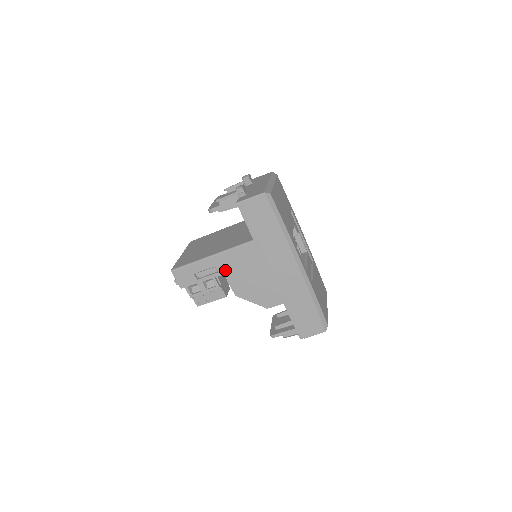
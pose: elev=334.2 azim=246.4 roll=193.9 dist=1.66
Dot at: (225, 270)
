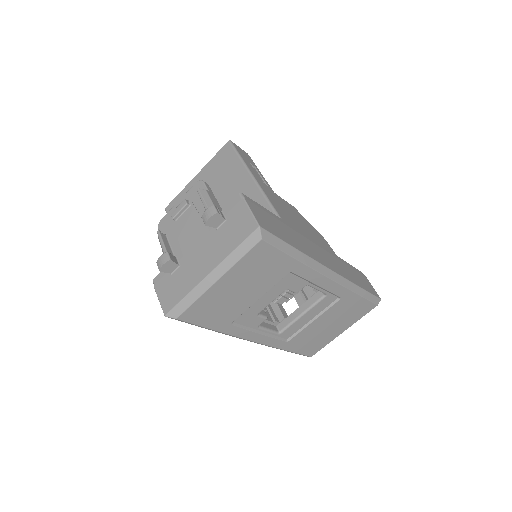
Dot at: occluded
